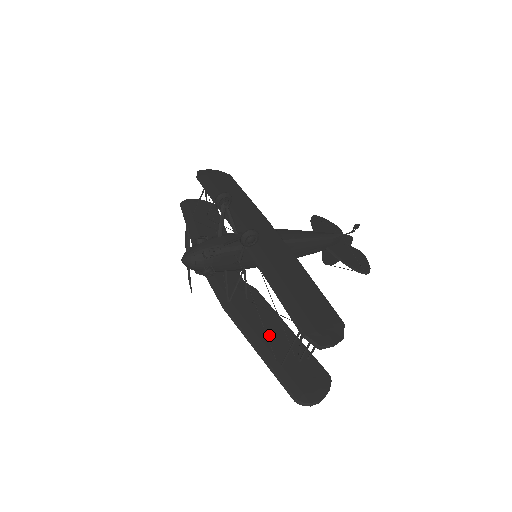
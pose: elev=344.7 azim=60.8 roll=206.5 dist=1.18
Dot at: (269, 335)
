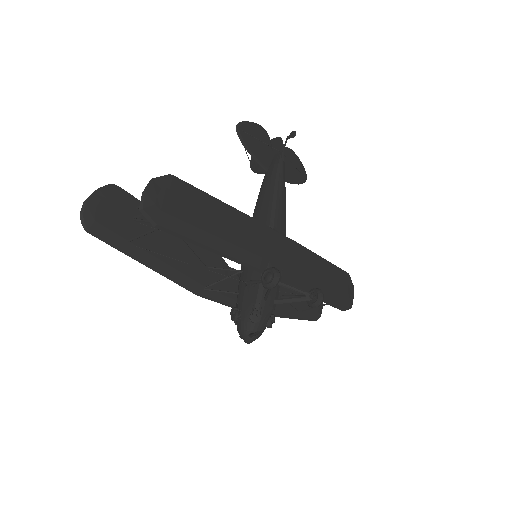
Dot at: occluded
